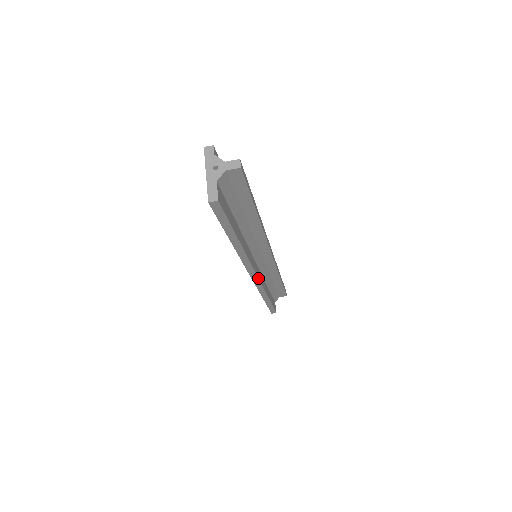
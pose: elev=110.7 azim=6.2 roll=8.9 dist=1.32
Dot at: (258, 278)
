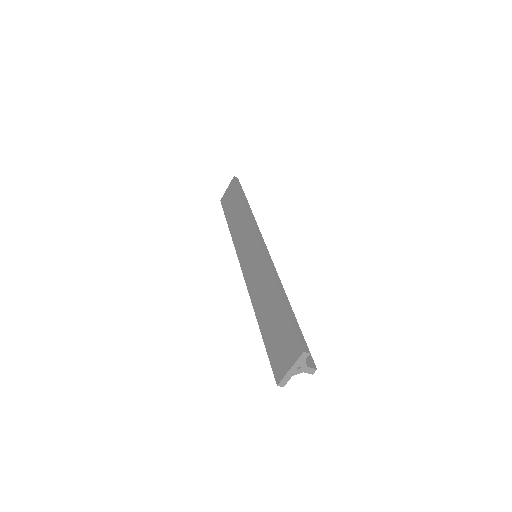
Dot at: occluded
